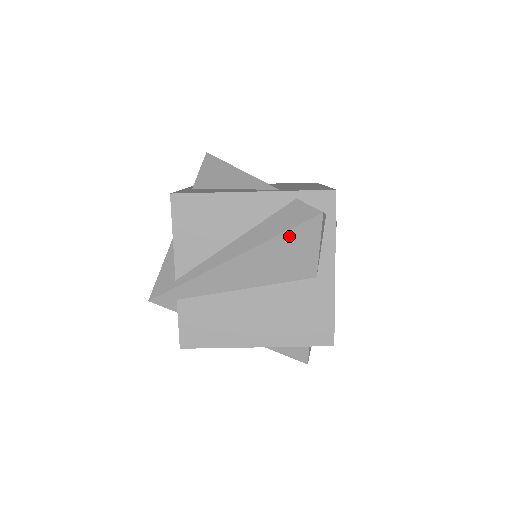
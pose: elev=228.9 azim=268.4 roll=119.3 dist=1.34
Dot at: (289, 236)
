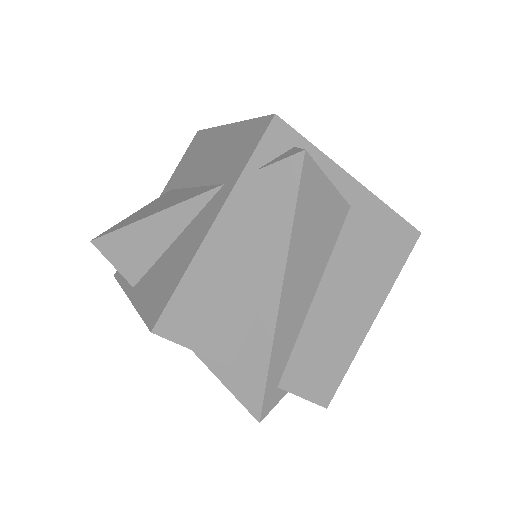
Dot at: (301, 211)
